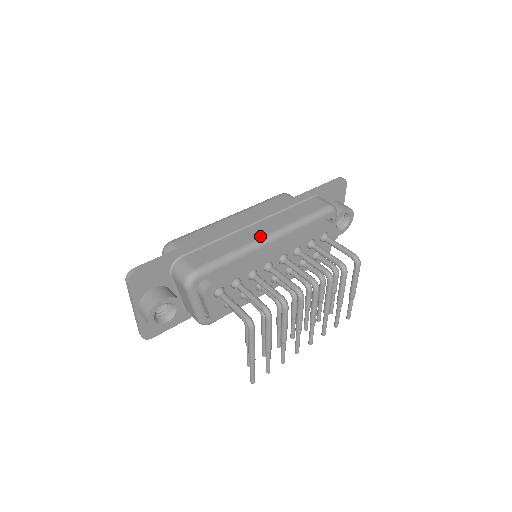
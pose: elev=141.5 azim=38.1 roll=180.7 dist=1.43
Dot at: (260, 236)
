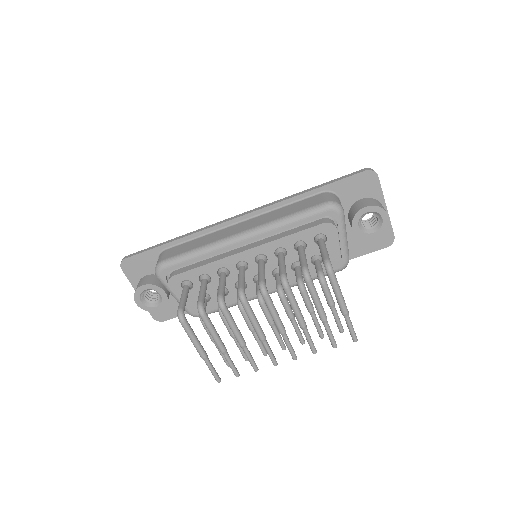
Dot at: (233, 234)
